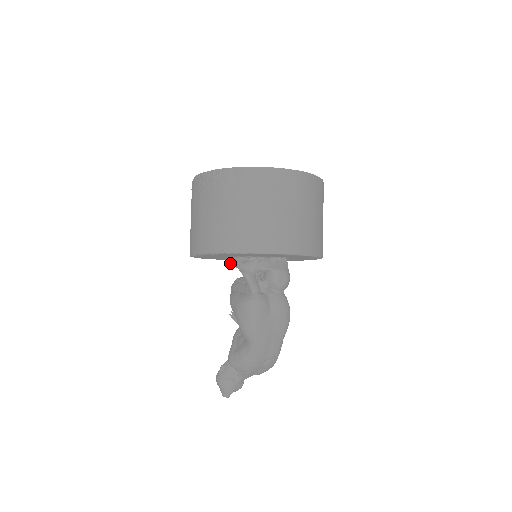
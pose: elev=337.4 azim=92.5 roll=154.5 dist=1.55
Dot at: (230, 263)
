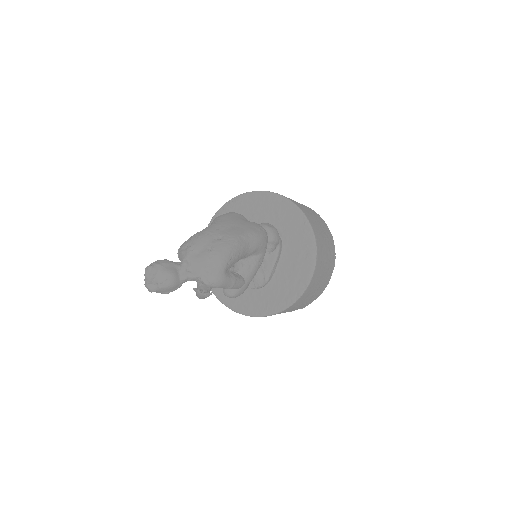
Dot at: occluded
